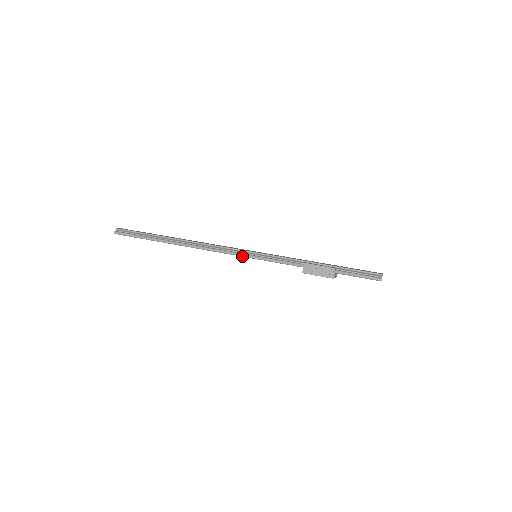
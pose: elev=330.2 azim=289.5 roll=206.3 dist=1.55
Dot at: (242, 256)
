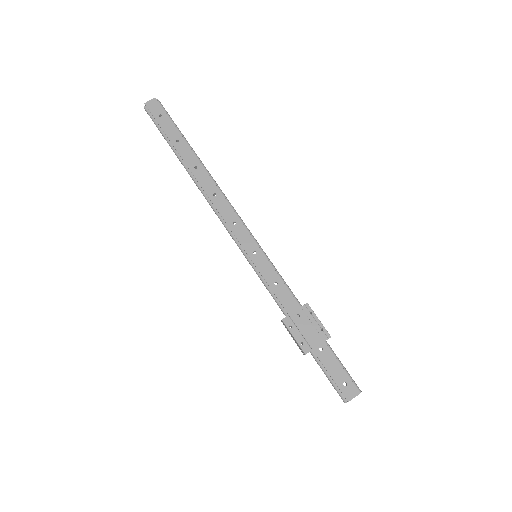
Dot at: (240, 248)
